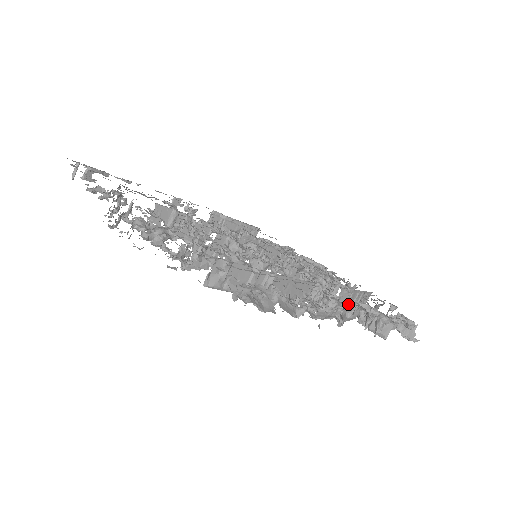
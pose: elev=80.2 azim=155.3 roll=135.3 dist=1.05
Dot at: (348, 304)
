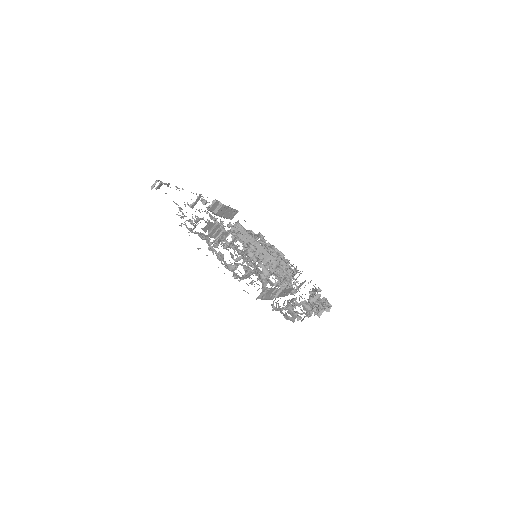
Dot at: occluded
